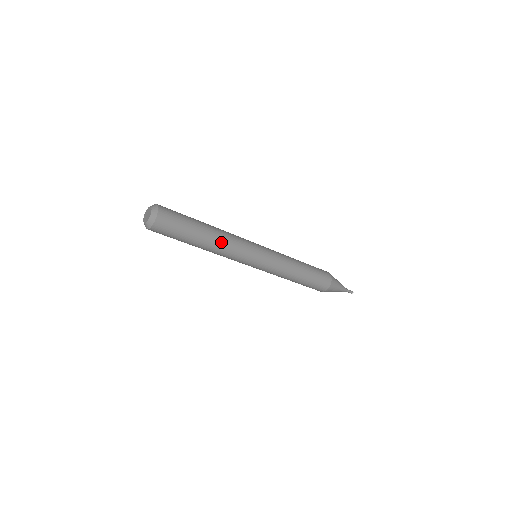
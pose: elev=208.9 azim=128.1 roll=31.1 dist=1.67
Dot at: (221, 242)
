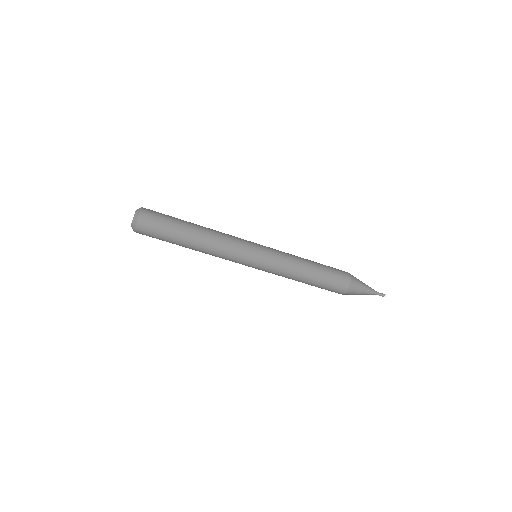
Dot at: (212, 230)
